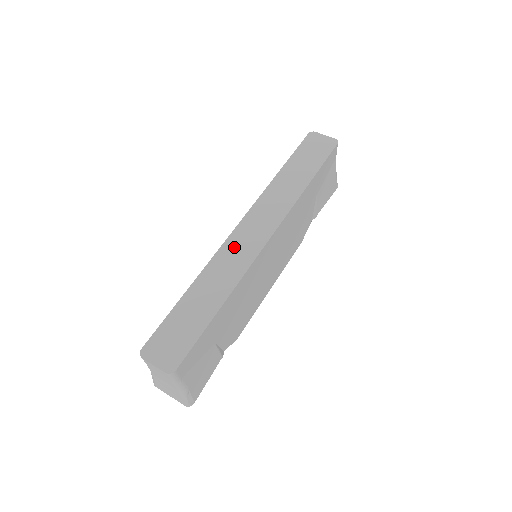
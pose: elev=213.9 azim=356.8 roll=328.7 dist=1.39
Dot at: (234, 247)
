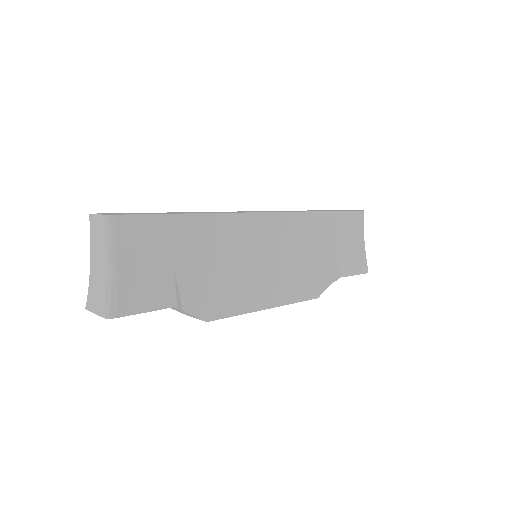
Dot at: occluded
